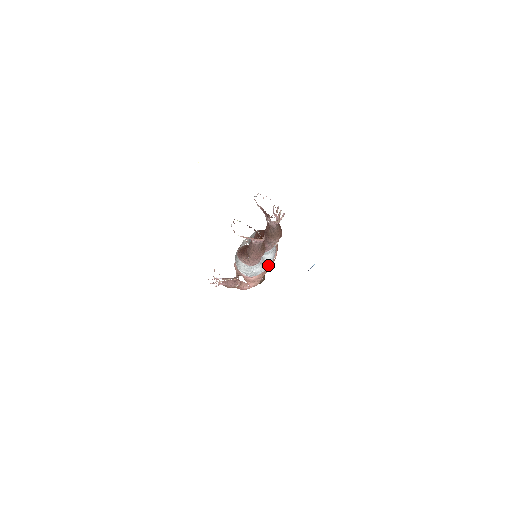
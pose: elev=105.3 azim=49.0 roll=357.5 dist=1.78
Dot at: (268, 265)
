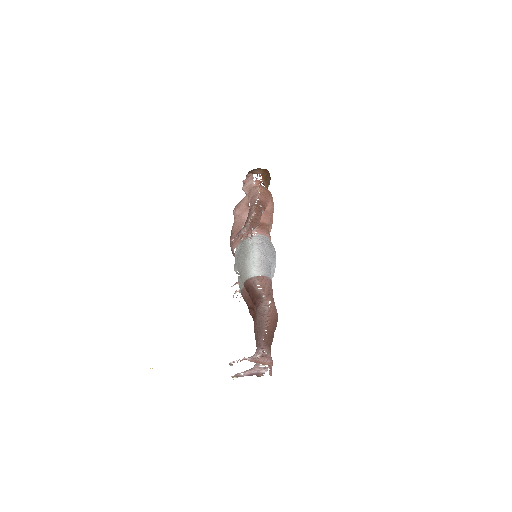
Dot at: occluded
